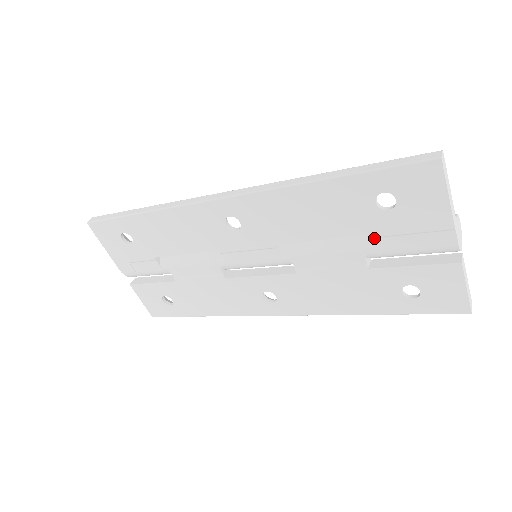
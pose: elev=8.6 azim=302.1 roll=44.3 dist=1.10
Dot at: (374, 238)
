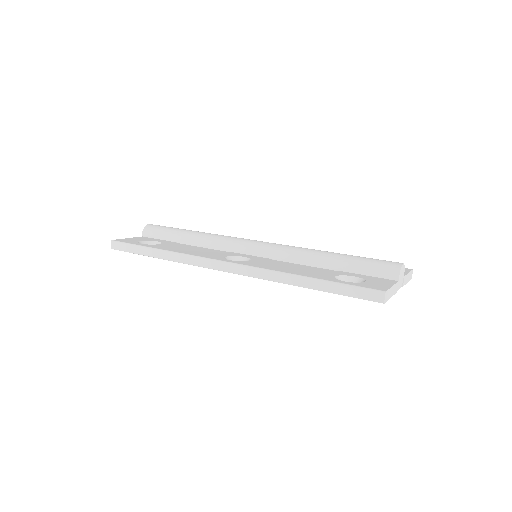
Dot at: occluded
